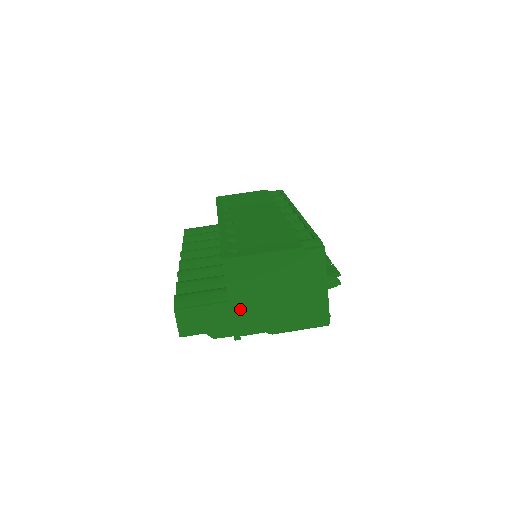
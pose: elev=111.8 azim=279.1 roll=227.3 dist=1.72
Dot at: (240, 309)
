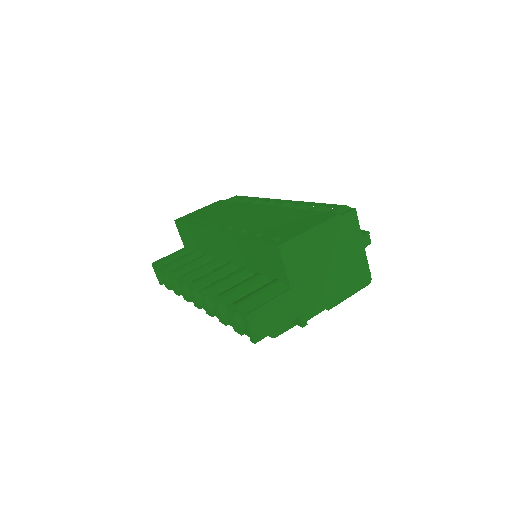
Dot at: (301, 293)
